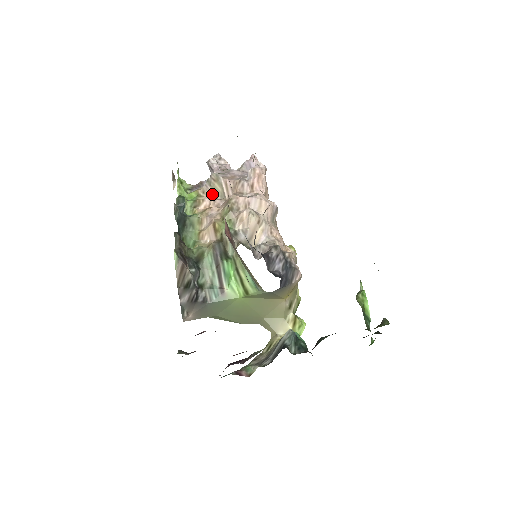
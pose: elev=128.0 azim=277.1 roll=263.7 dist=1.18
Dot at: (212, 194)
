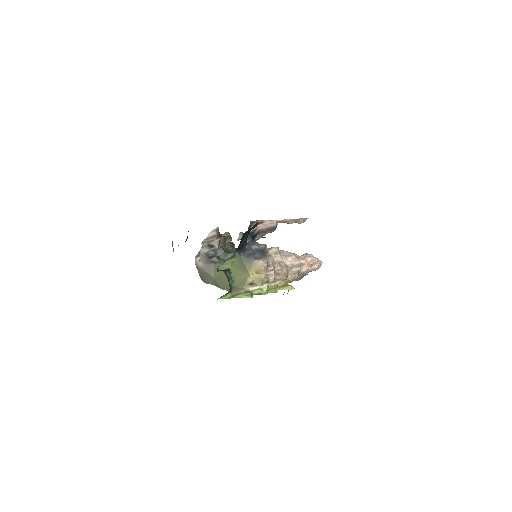
Dot at: occluded
